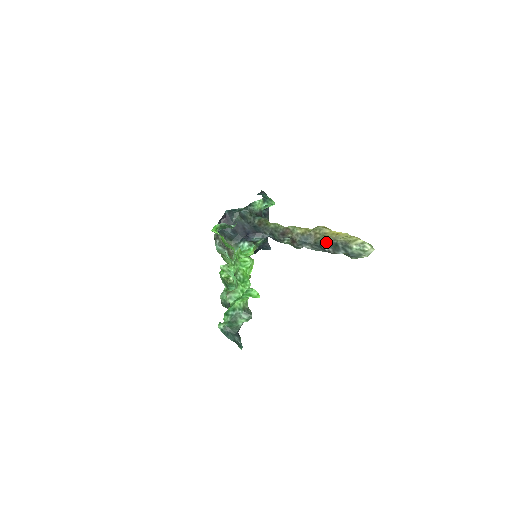
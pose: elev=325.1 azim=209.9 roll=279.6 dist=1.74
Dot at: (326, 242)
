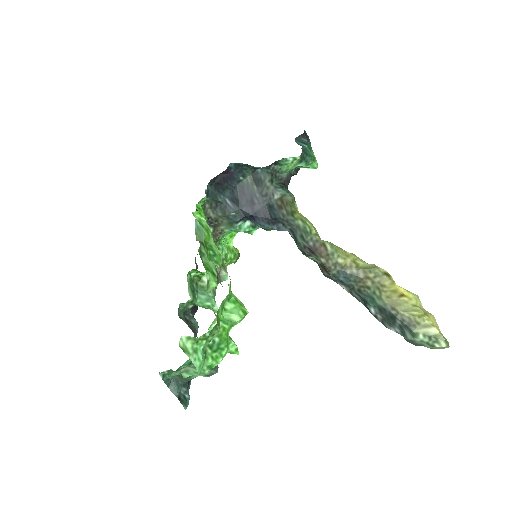
Dot at: (378, 303)
